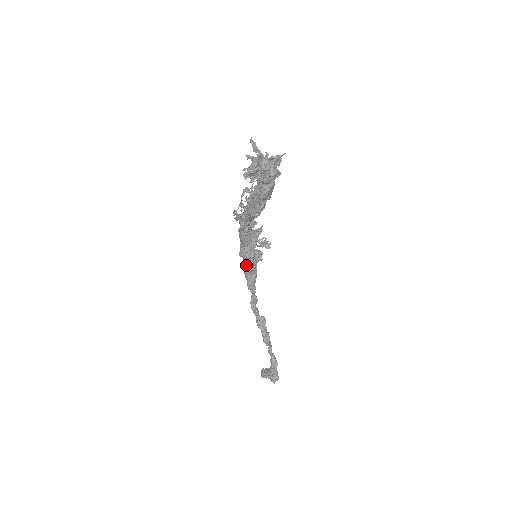
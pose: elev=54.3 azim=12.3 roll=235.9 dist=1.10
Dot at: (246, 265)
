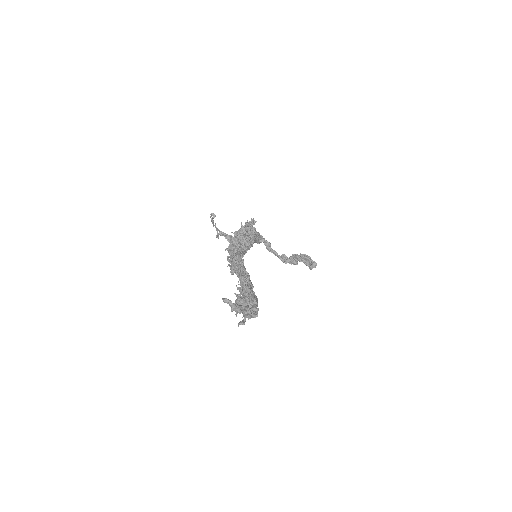
Dot at: occluded
